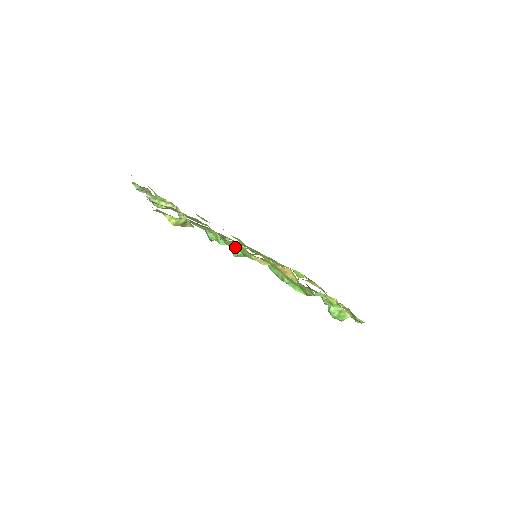
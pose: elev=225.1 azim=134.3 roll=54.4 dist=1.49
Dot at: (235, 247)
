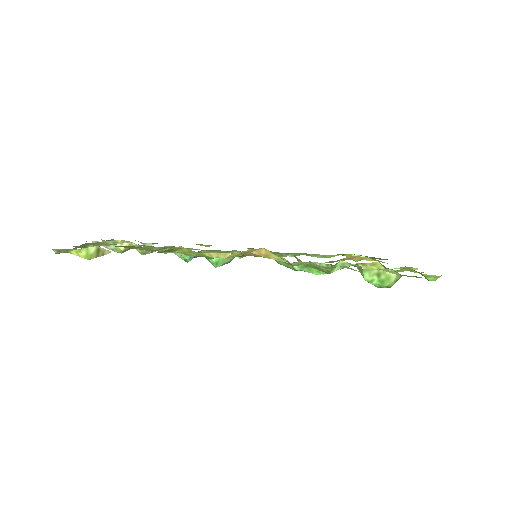
Dot at: (194, 254)
